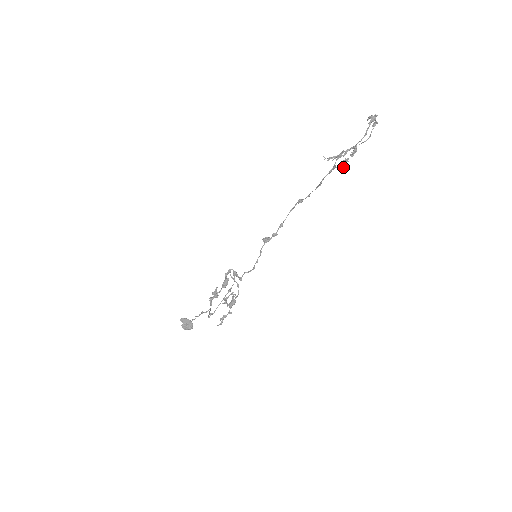
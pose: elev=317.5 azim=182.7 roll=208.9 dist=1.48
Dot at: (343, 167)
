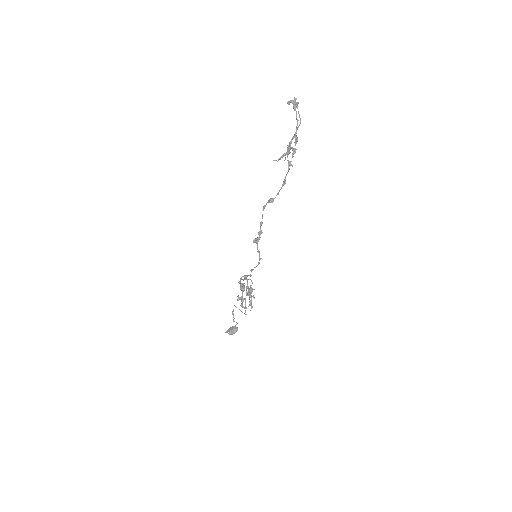
Dot at: occluded
